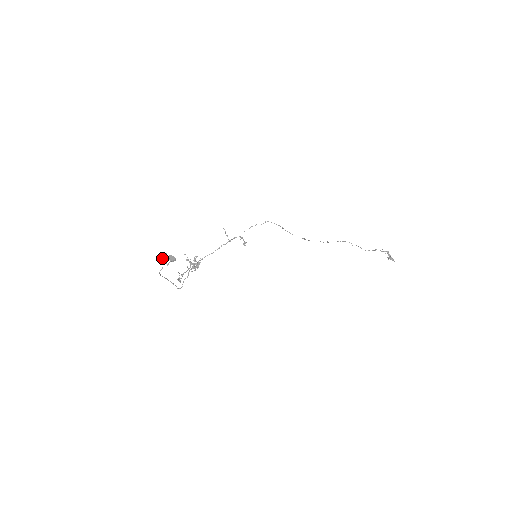
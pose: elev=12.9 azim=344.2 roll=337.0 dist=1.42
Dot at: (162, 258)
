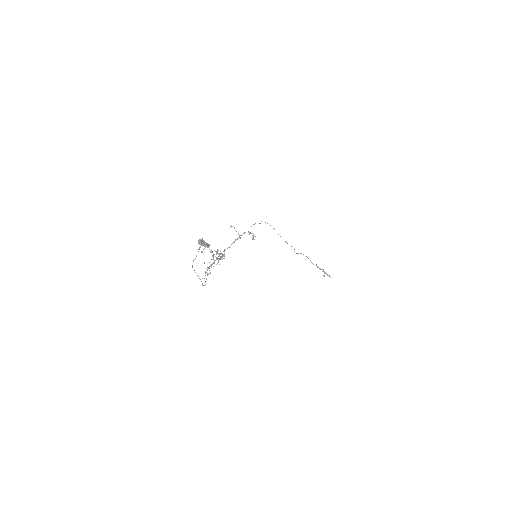
Dot at: (199, 242)
